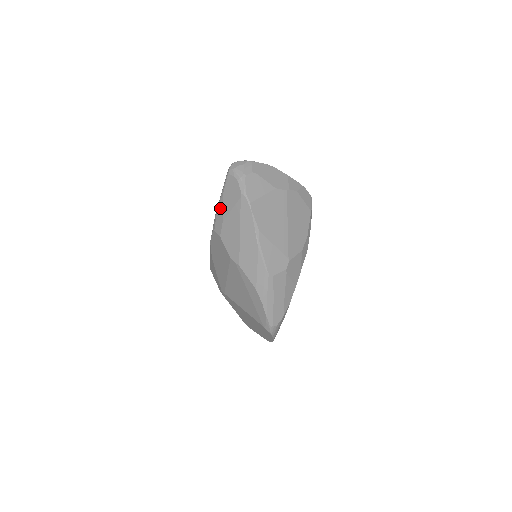
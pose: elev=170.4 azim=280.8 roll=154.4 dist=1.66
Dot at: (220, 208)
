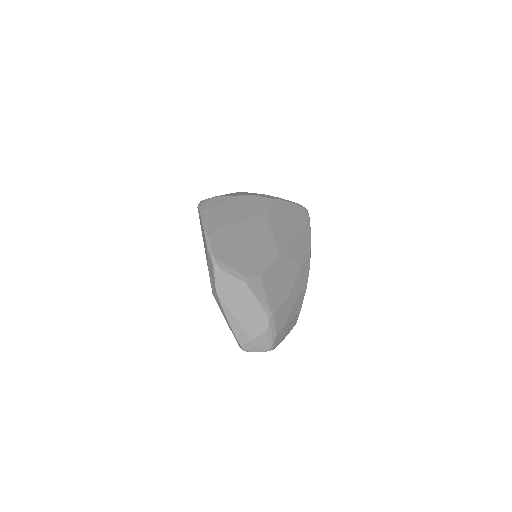
Dot at: occluded
